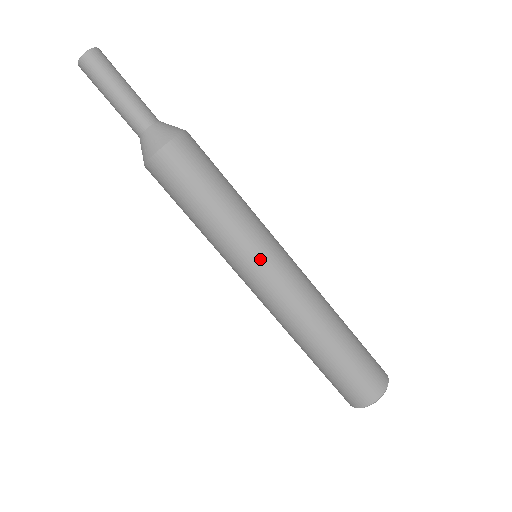
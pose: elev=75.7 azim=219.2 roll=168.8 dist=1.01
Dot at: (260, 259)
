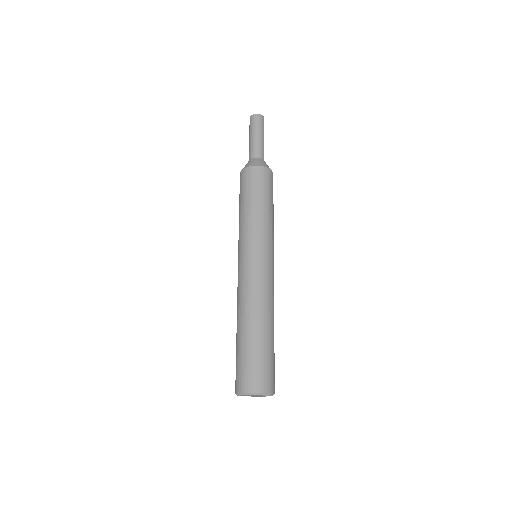
Dot at: (243, 251)
